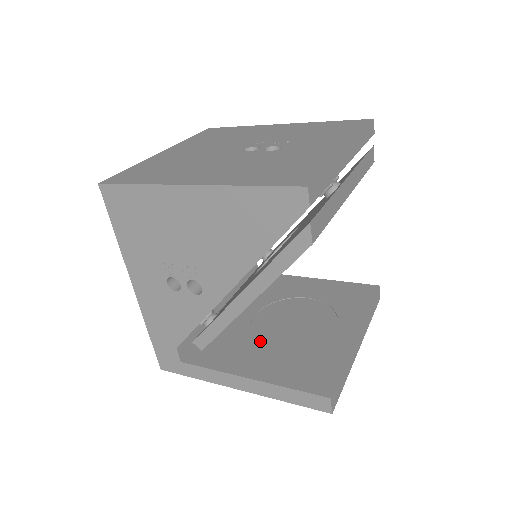
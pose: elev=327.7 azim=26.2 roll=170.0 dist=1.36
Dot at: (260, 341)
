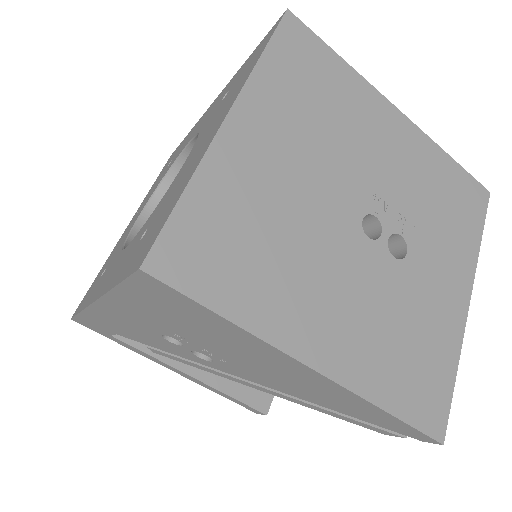
Dot at: occluded
